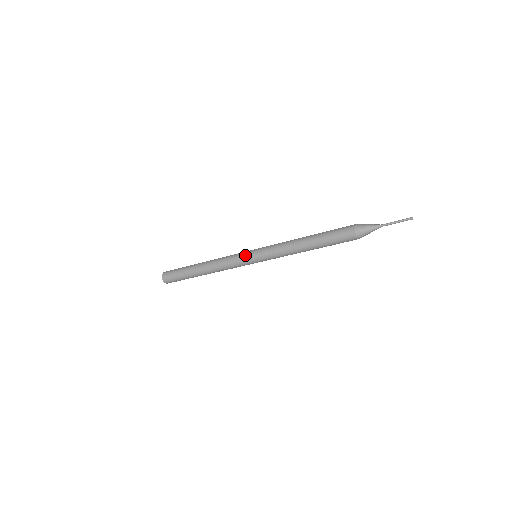
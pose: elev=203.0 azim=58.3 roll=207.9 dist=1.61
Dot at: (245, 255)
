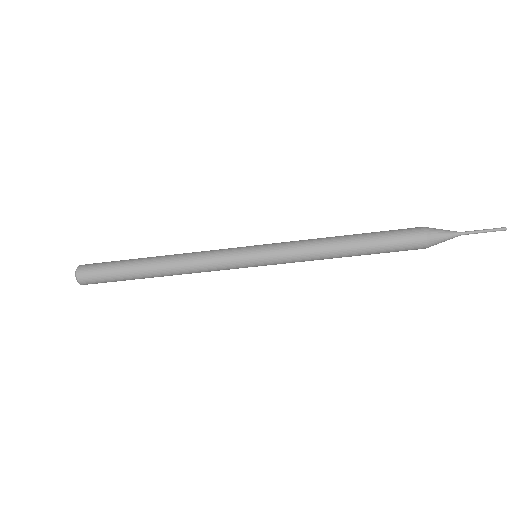
Dot at: (242, 247)
